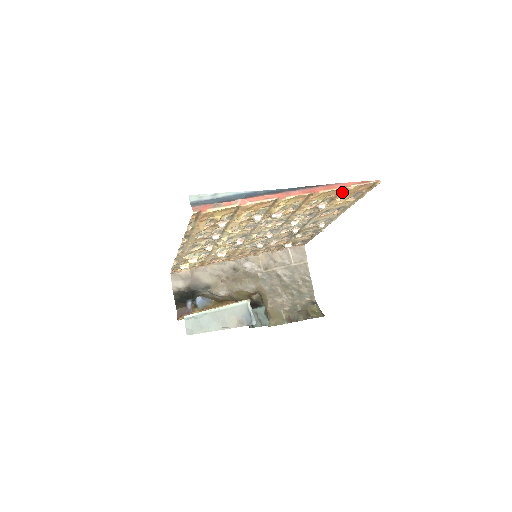
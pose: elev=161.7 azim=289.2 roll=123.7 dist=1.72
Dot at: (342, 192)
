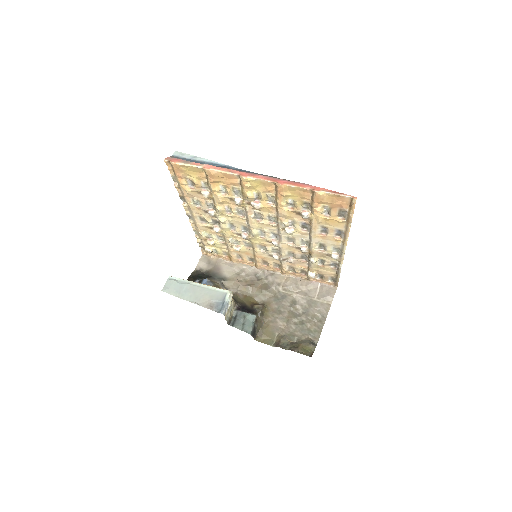
Dot at: (314, 197)
